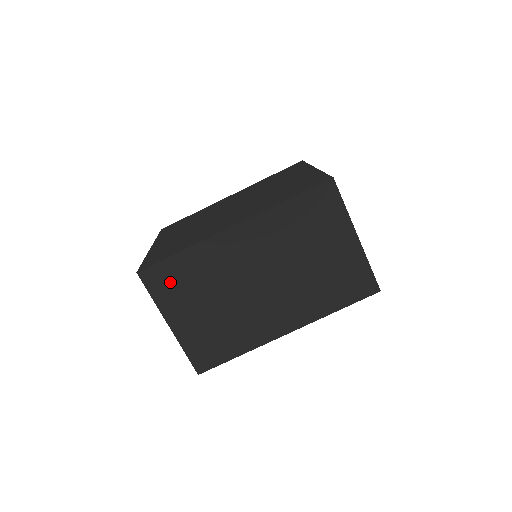
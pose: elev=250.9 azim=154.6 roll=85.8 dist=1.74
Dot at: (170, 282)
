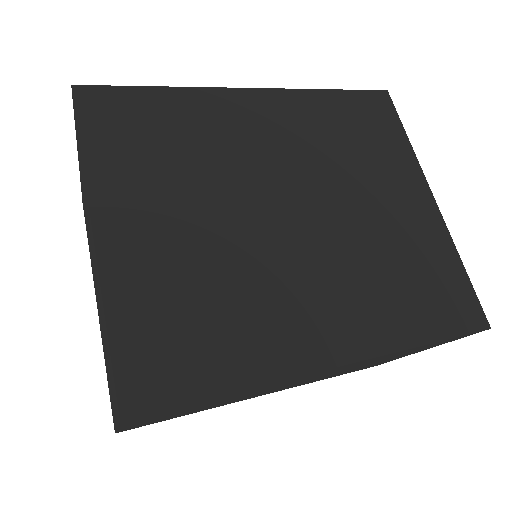
Dot at: (171, 411)
